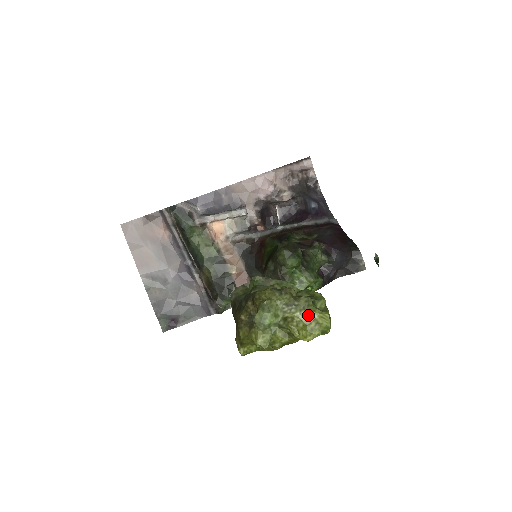
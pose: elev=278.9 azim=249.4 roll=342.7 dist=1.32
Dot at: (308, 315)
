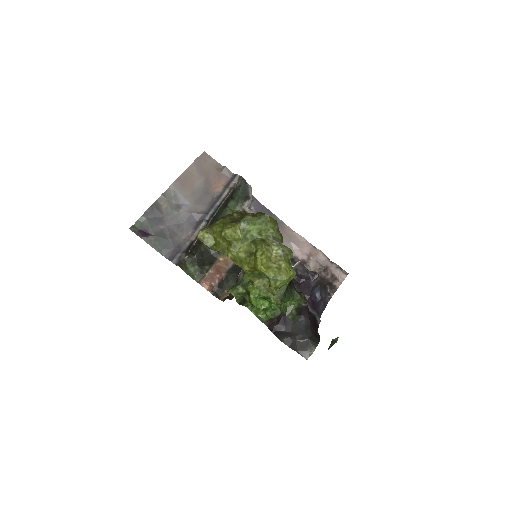
Dot at: (280, 258)
